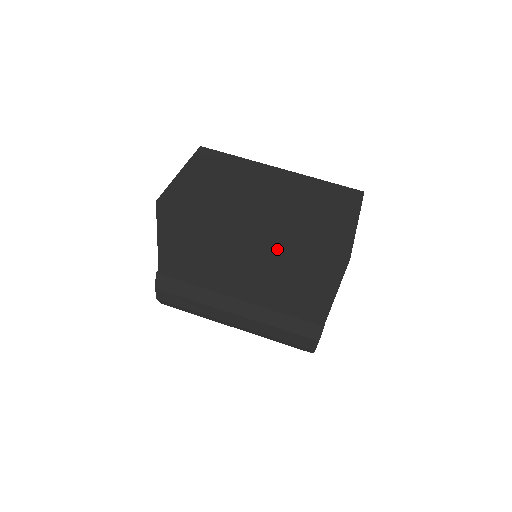
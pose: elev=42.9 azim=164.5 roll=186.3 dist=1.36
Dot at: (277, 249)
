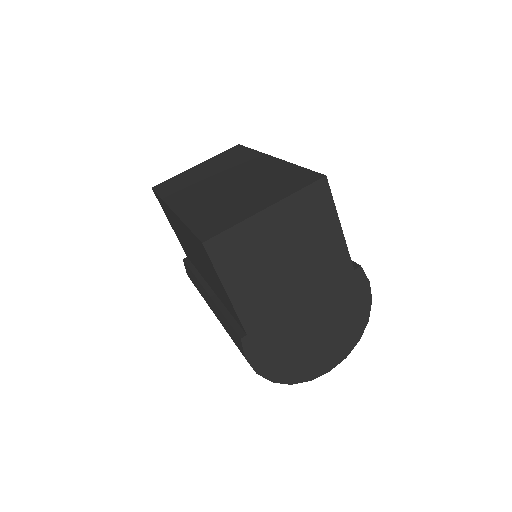
Dot at: (186, 232)
